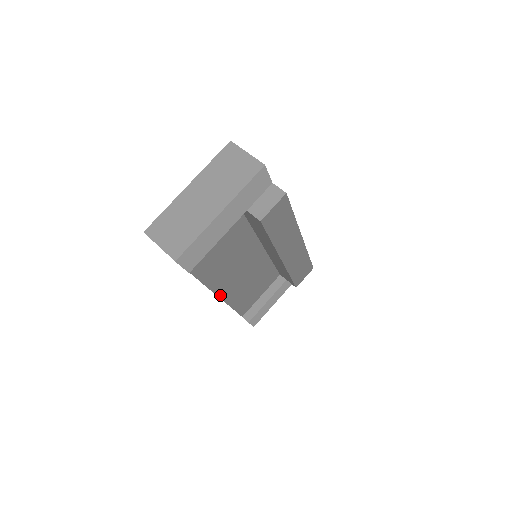
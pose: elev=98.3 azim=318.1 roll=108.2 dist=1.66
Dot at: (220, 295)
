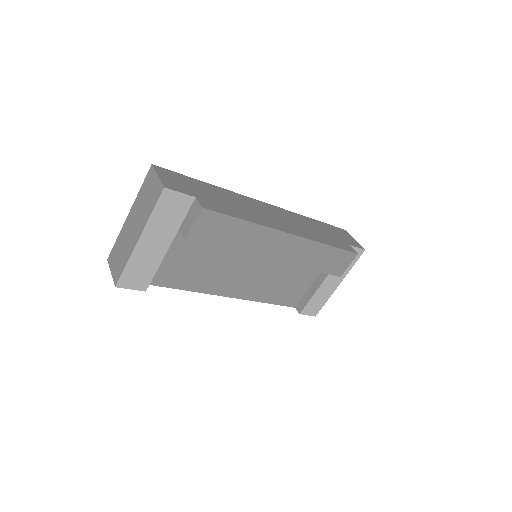
Dot at: (233, 296)
